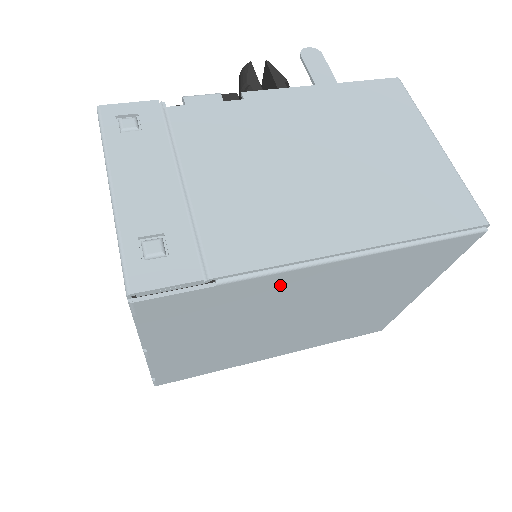
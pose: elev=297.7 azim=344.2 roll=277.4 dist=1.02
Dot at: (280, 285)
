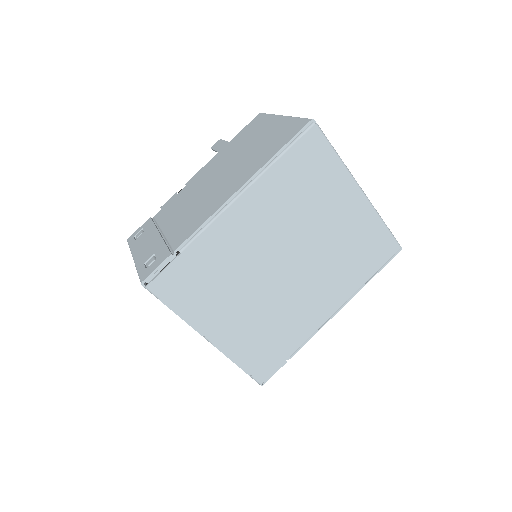
Dot at: (223, 236)
